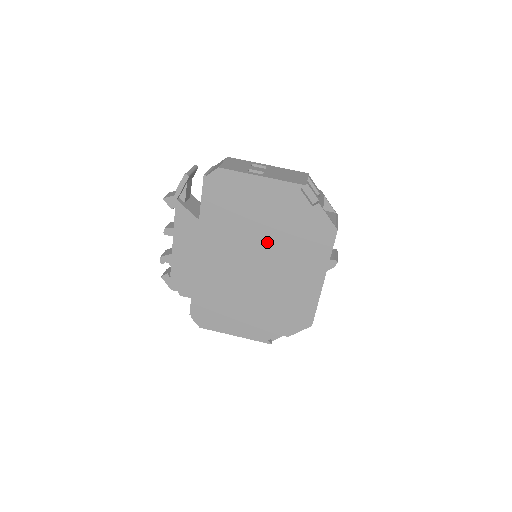
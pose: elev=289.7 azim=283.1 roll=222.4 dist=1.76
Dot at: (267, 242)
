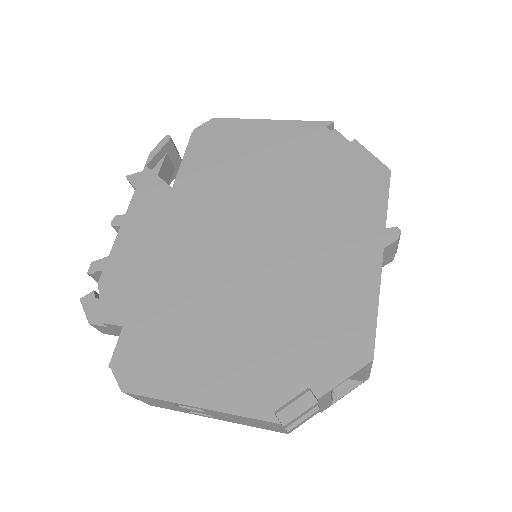
Dot at: (277, 201)
